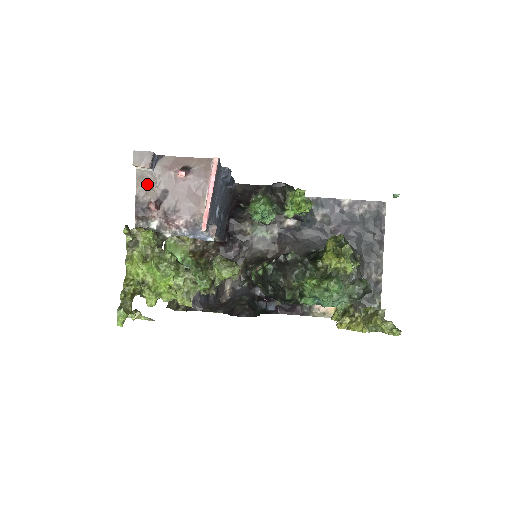
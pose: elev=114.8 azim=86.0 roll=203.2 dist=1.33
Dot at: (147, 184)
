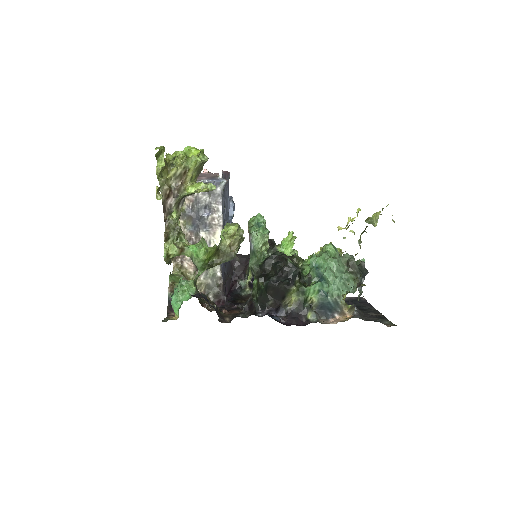
Dot at: occluded
